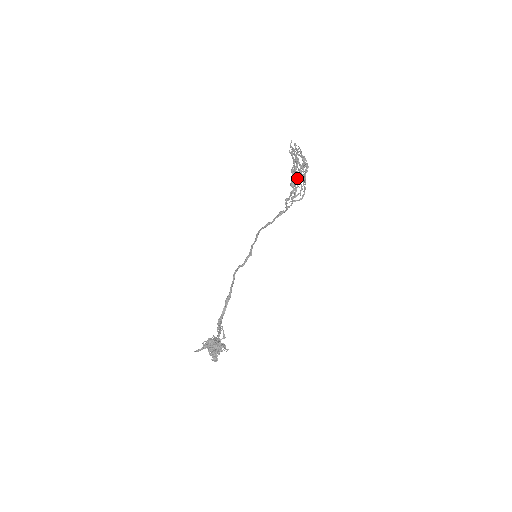
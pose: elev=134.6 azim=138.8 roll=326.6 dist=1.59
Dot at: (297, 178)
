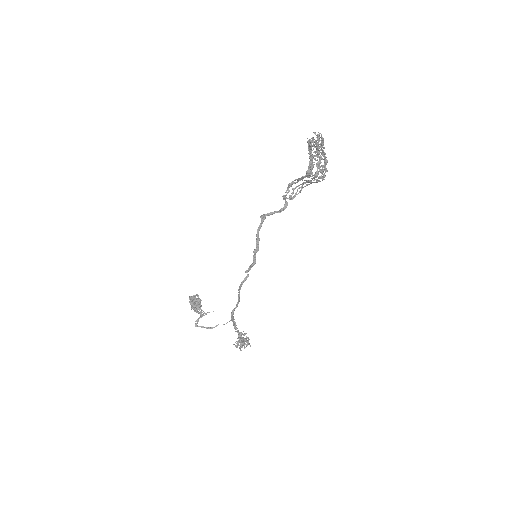
Dot at: occluded
